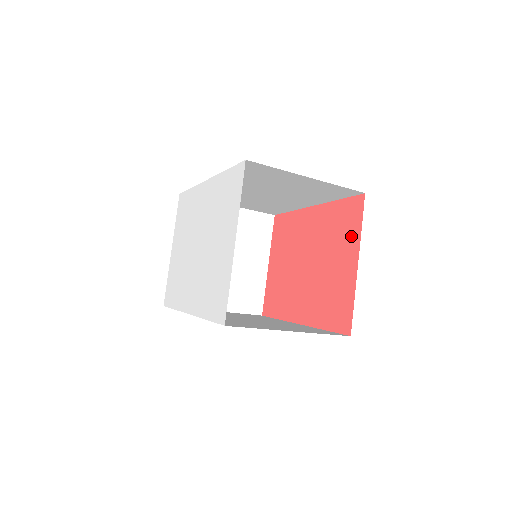
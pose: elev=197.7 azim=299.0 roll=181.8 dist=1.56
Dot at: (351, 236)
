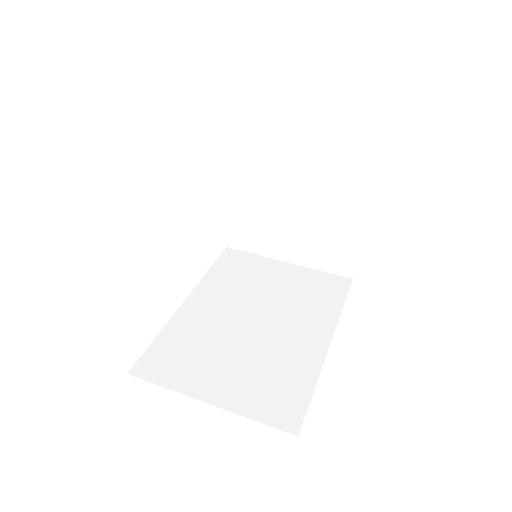
Dot at: occluded
